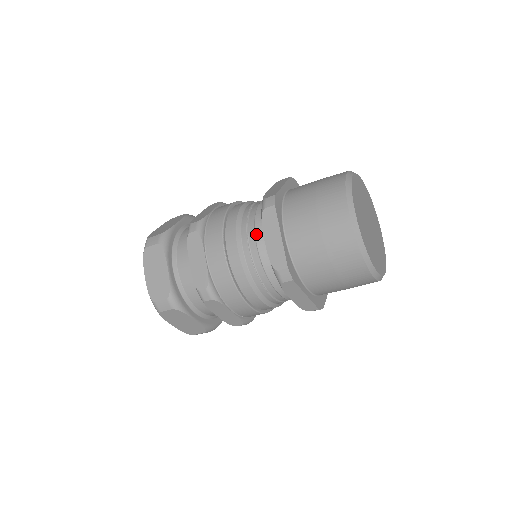
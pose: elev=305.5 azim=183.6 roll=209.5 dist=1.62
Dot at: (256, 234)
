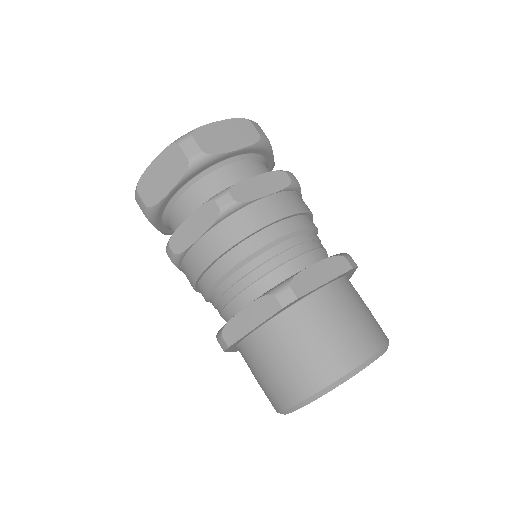
Dot at: (251, 286)
